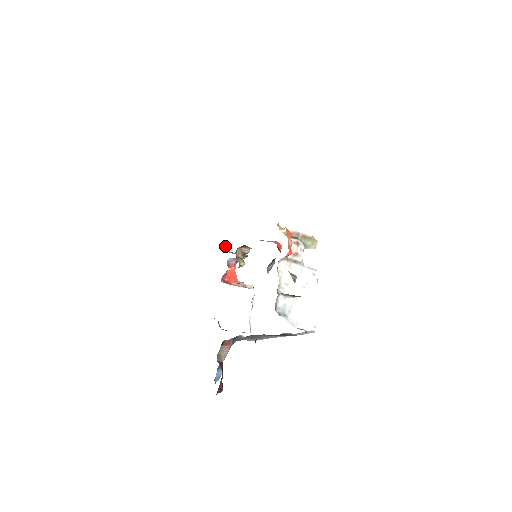
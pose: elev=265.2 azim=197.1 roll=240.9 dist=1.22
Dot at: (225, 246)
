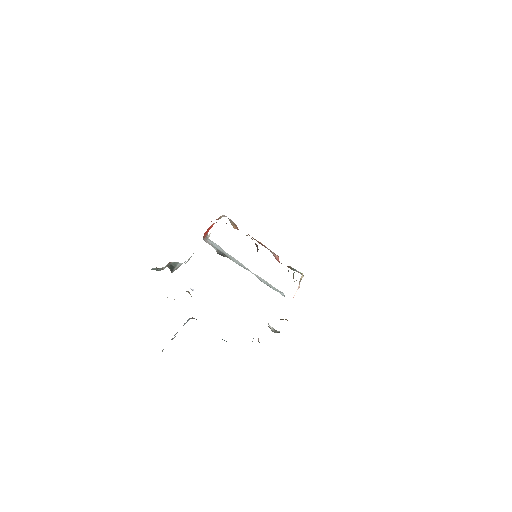
Dot at: occluded
